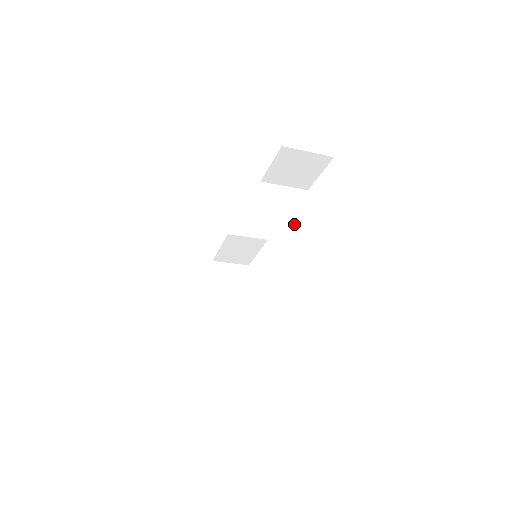
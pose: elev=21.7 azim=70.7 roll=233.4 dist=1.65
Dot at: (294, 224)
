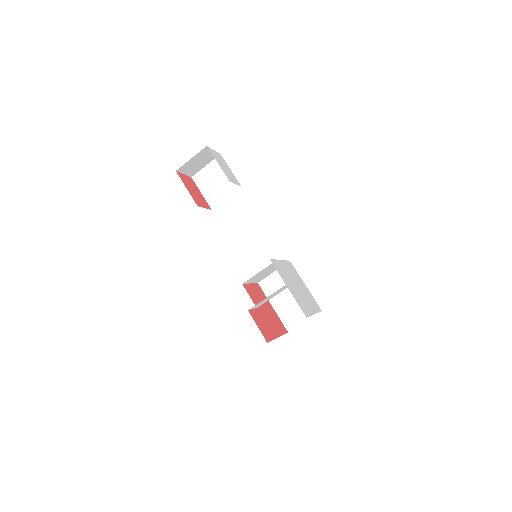
Dot at: occluded
